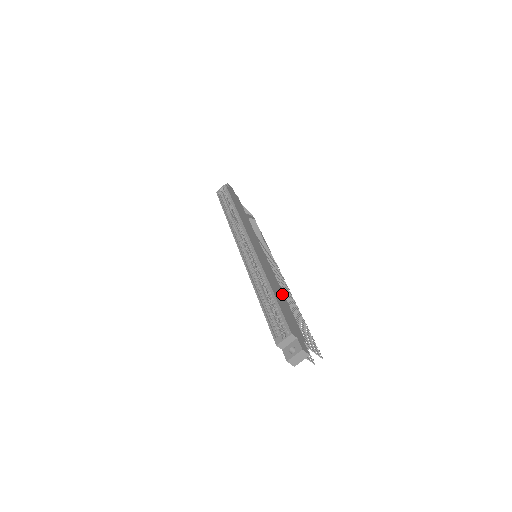
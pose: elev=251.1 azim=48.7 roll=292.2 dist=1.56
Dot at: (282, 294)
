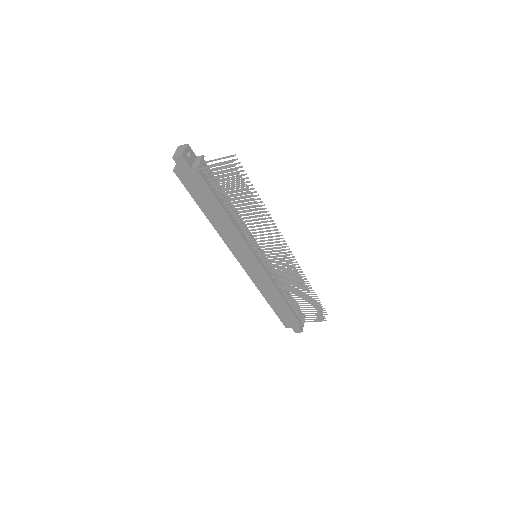
Dot at: occluded
